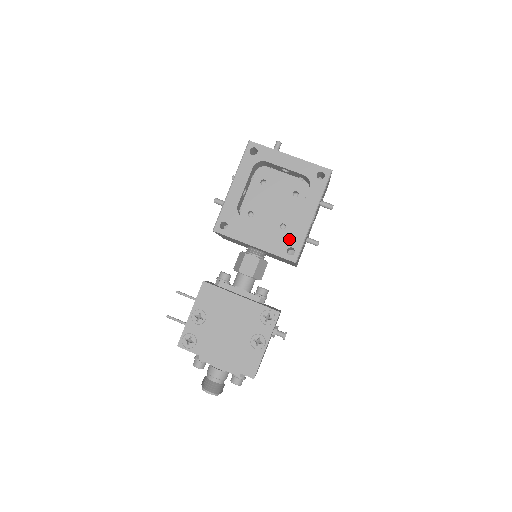
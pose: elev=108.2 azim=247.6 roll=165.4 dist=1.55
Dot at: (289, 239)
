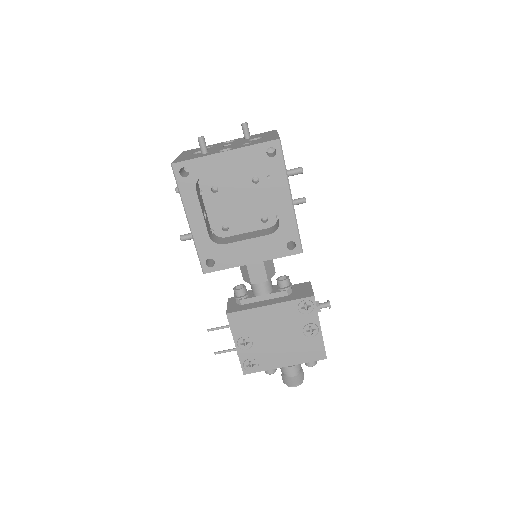
Dot at: (282, 236)
